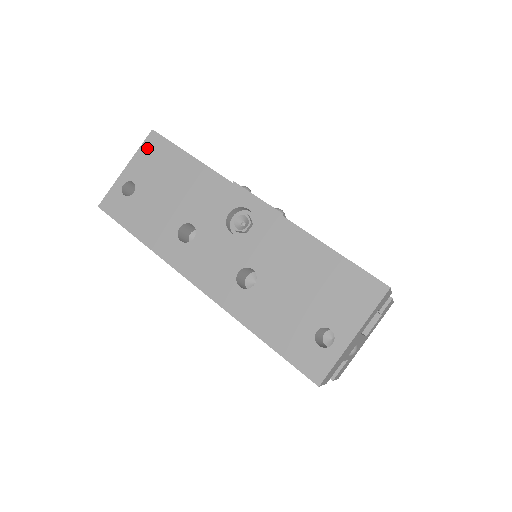
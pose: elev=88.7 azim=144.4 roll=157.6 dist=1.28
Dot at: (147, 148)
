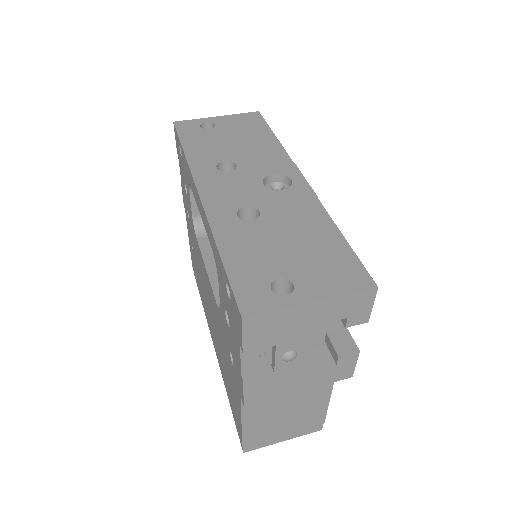
Dot at: (245, 116)
